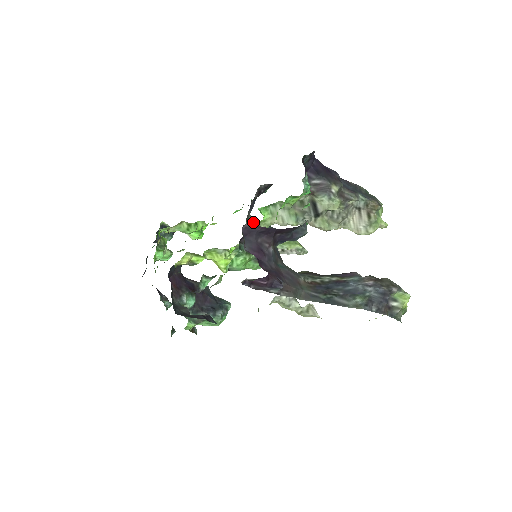
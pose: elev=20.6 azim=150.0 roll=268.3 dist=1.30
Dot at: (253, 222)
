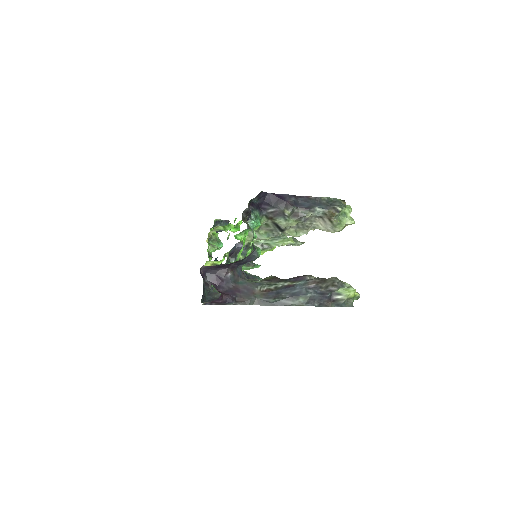
Dot at: occluded
